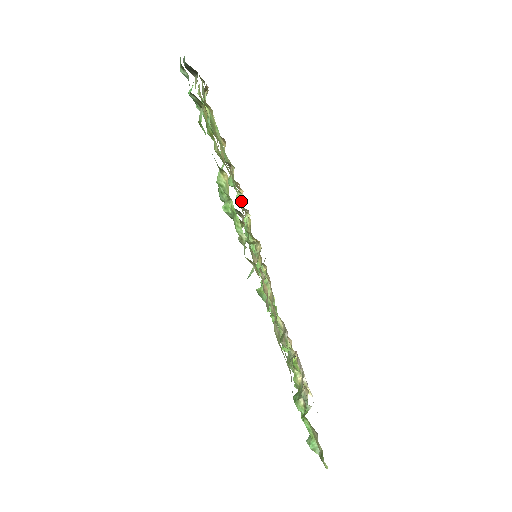
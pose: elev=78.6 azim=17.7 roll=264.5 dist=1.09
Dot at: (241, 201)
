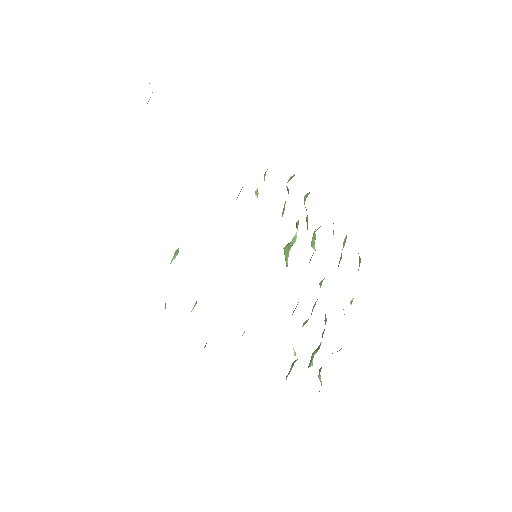
Dot at: occluded
